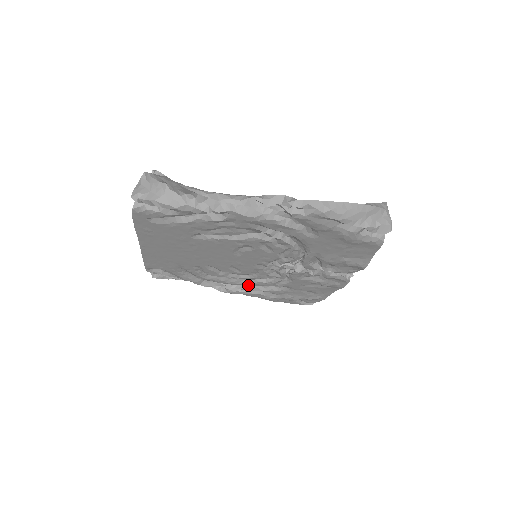
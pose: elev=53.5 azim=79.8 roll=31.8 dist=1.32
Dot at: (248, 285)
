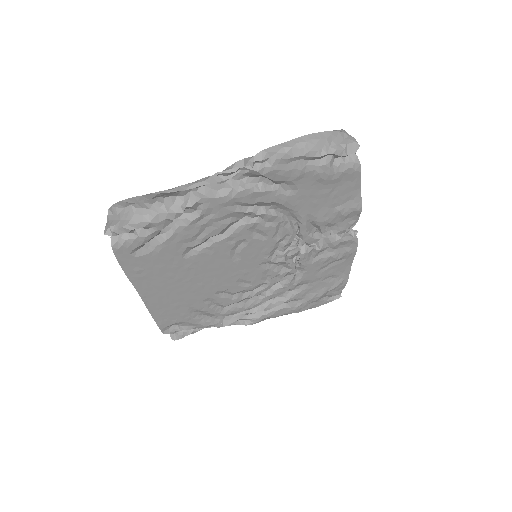
Dot at: (268, 303)
